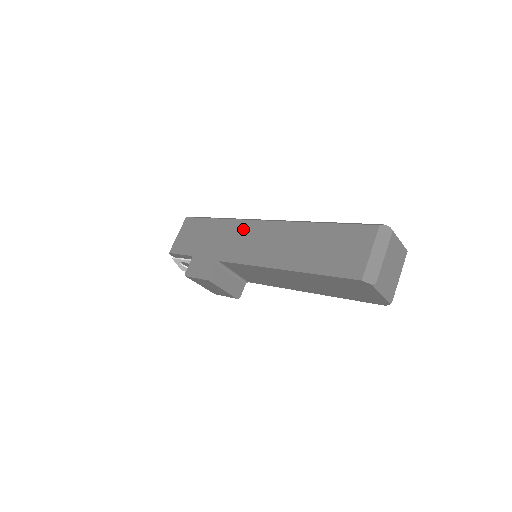
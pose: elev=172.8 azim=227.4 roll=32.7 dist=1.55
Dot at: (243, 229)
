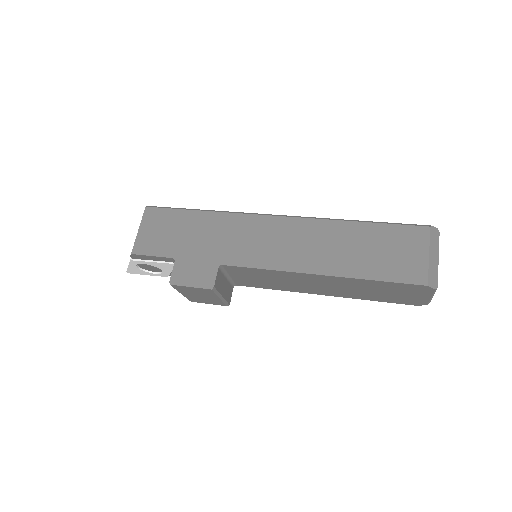
Dot at: (247, 225)
